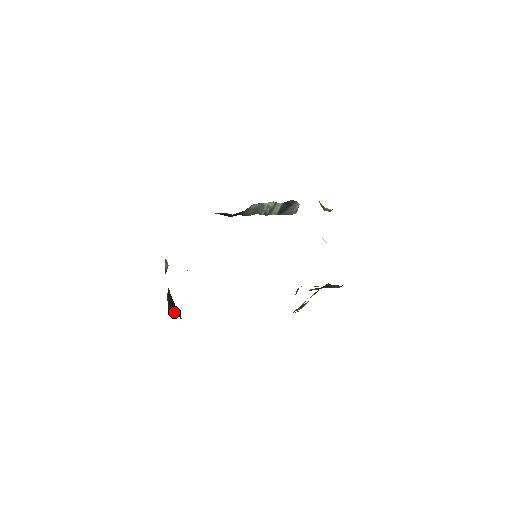
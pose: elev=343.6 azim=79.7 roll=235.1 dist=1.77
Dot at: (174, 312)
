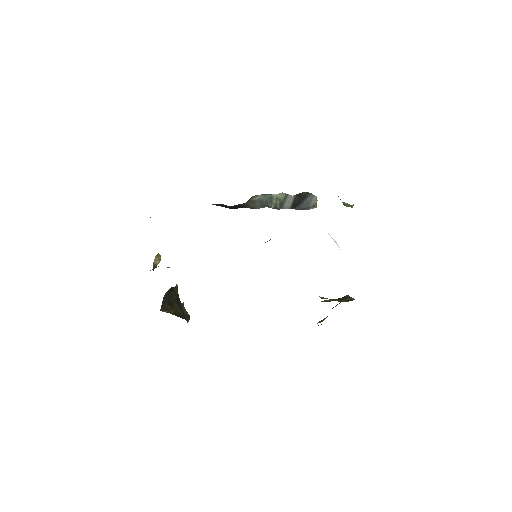
Dot at: (171, 312)
